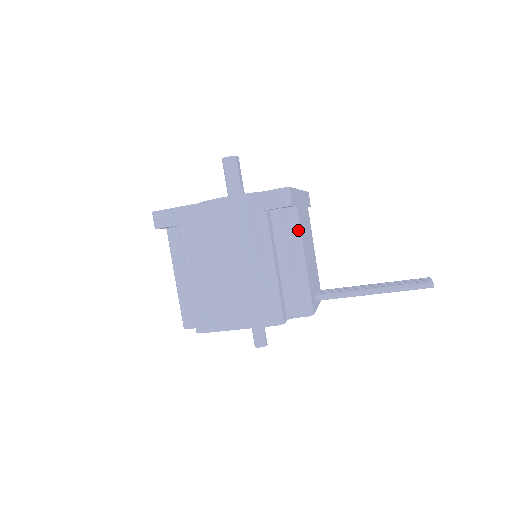
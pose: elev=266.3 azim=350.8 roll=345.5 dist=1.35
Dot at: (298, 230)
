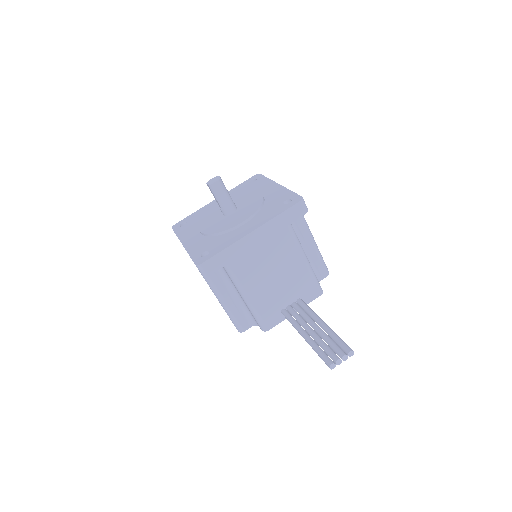
Dot at: (234, 280)
